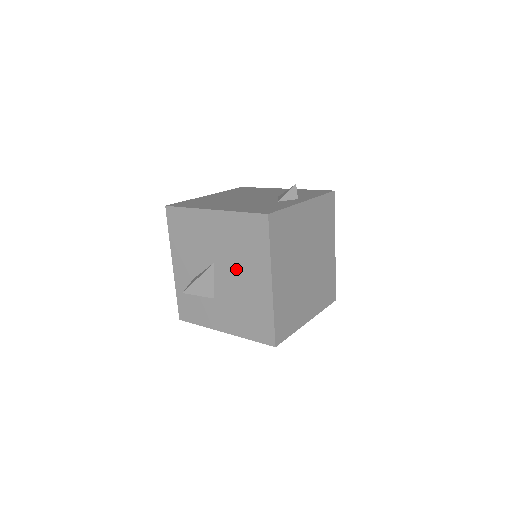
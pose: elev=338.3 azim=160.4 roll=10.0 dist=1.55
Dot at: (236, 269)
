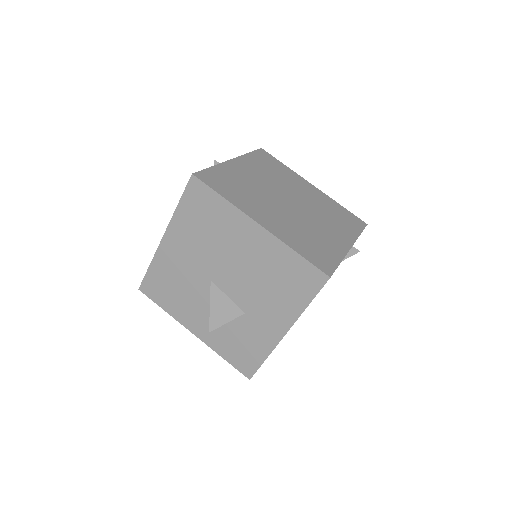
Dot at: (227, 257)
